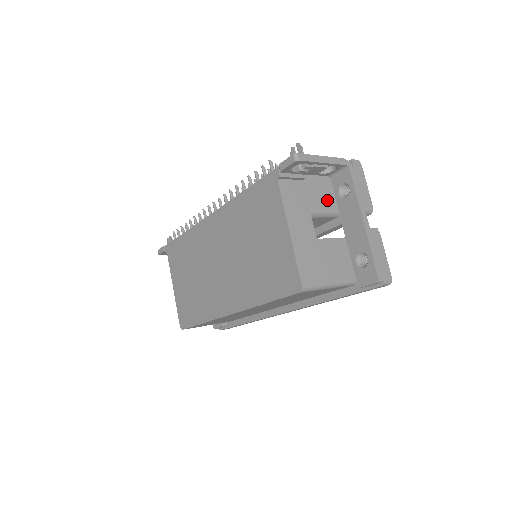
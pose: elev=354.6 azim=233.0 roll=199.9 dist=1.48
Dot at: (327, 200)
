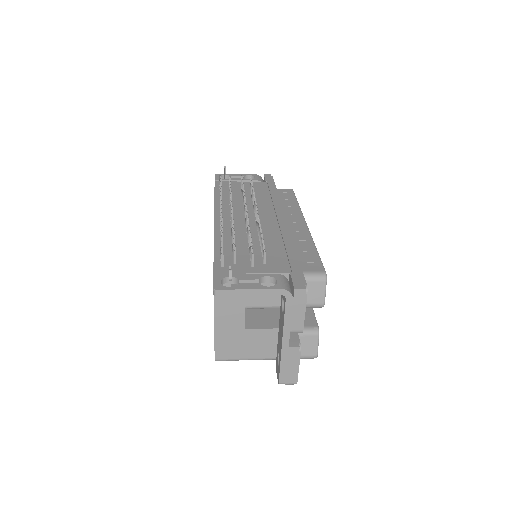
Dot at: (272, 298)
